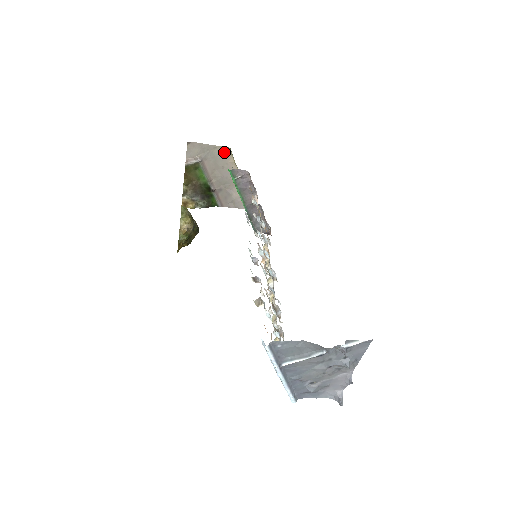
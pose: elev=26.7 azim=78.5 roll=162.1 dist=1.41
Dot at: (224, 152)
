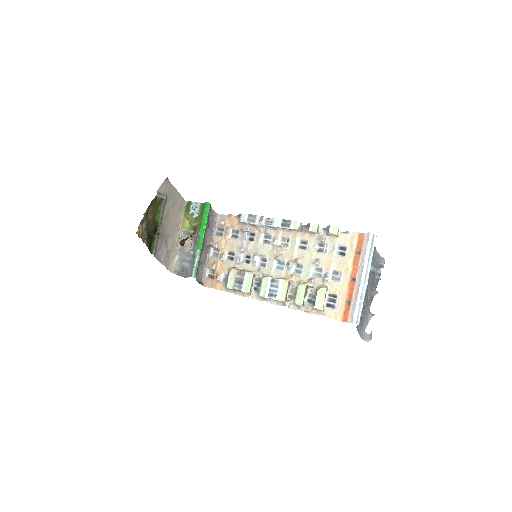
Dot at: (181, 203)
